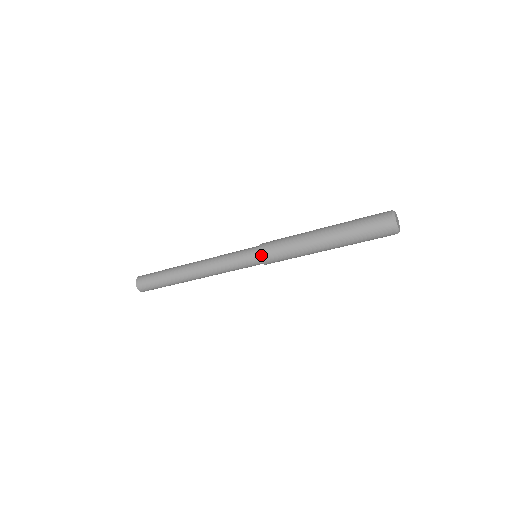
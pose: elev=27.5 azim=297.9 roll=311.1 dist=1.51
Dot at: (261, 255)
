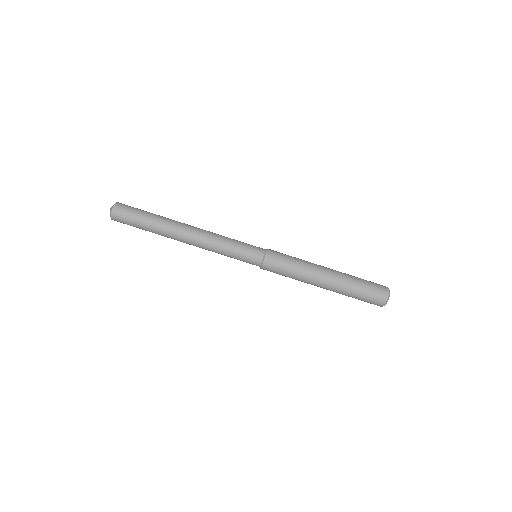
Dot at: (268, 253)
